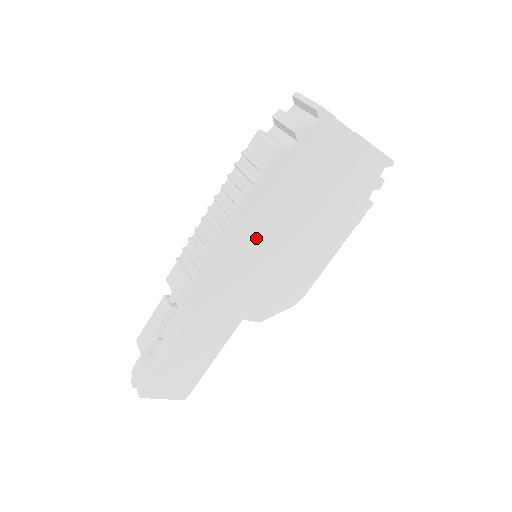
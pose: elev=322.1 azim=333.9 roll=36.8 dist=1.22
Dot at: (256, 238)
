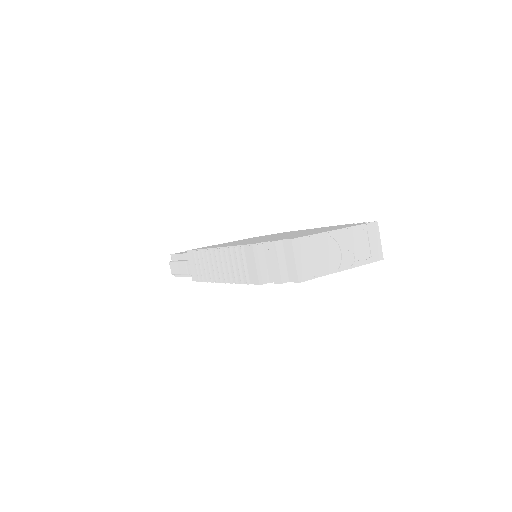
Dot at: occluded
